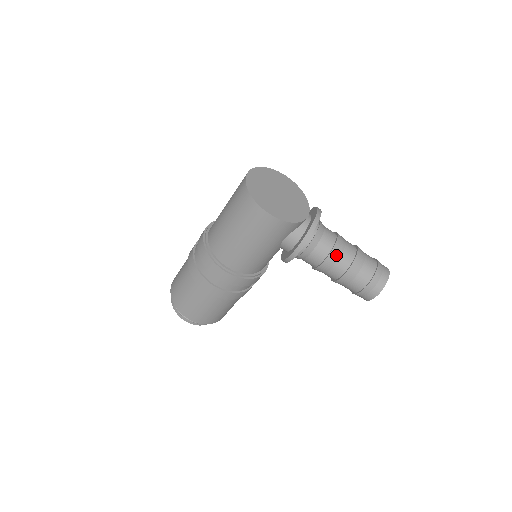
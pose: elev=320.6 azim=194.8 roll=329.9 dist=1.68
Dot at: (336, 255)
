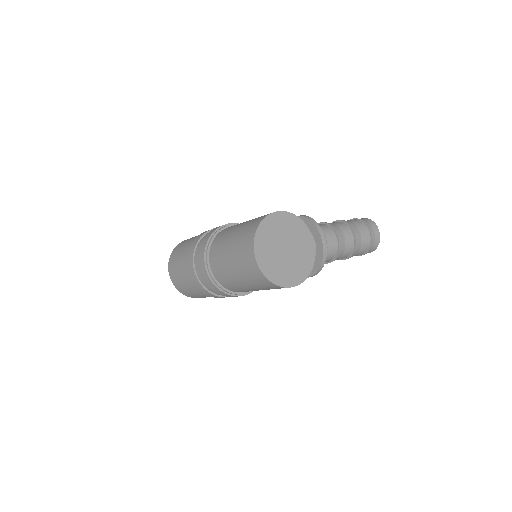
Dot at: (340, 255)
